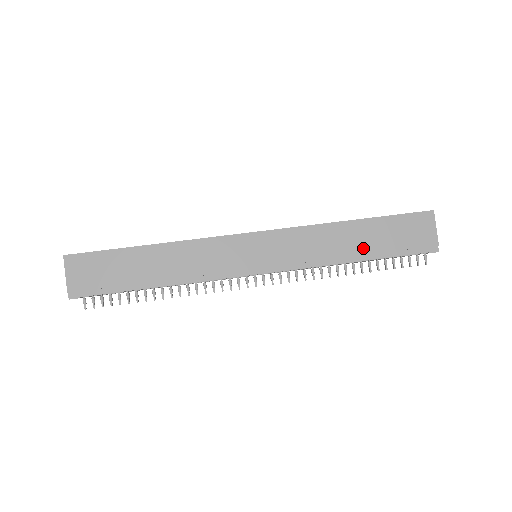
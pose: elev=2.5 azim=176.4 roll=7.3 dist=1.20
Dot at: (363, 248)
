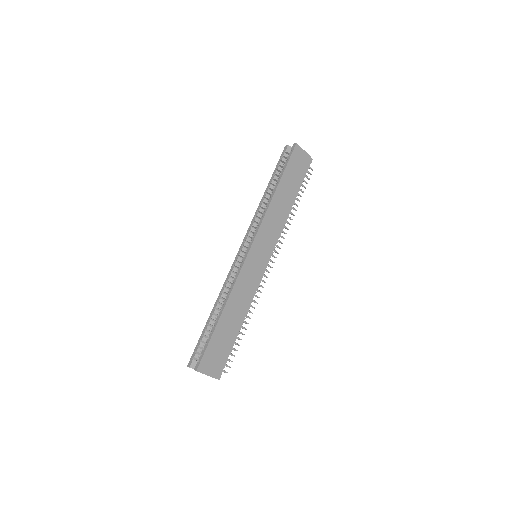
Dot at: (290, 196)
